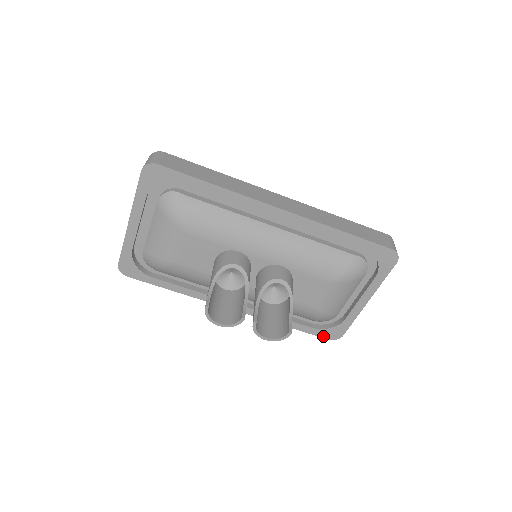
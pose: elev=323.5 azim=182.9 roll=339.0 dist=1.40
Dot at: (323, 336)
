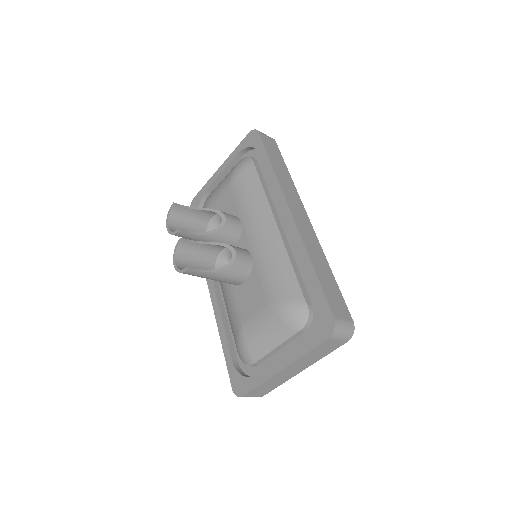
Dot at: (232, 380)
